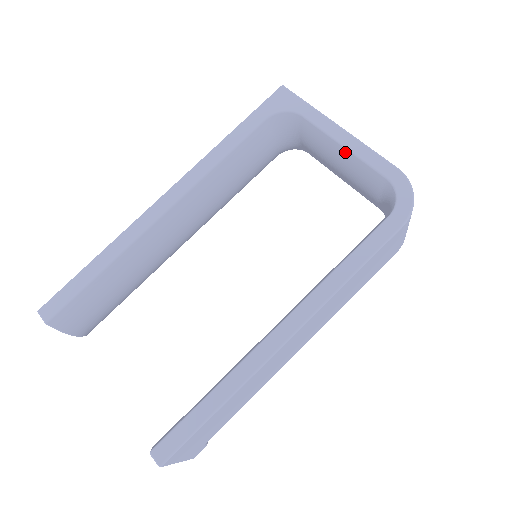
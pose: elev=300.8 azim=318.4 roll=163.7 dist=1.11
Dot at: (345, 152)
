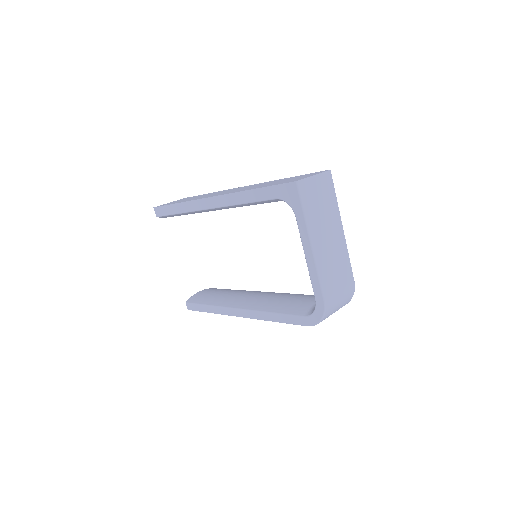
Dot at: (307, 262)
